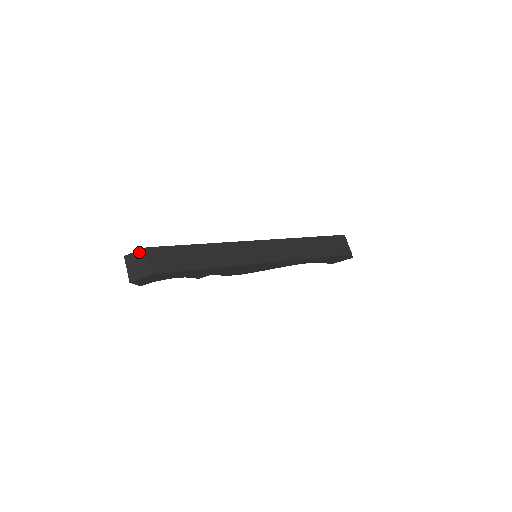
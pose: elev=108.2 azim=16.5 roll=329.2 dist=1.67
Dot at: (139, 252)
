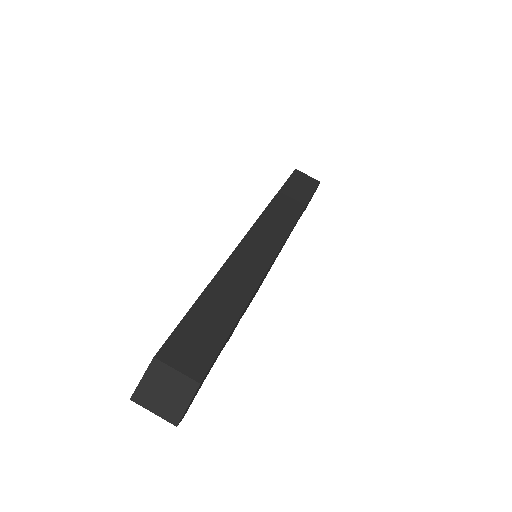
Dot at: (149, 373)
